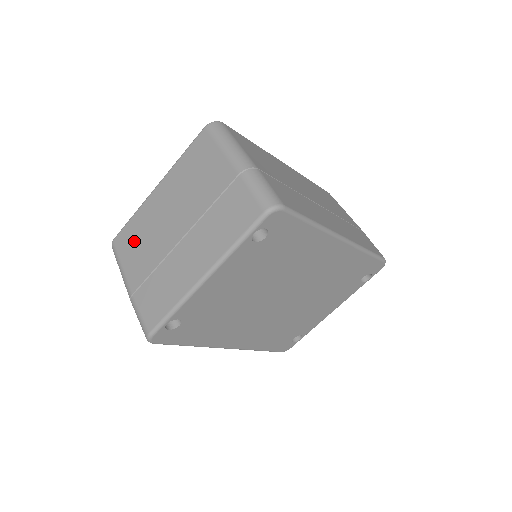
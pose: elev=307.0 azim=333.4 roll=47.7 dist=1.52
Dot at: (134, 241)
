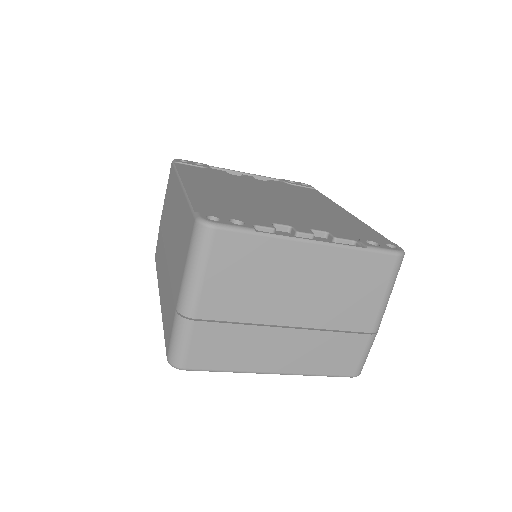
Dot at: (242, 267)
